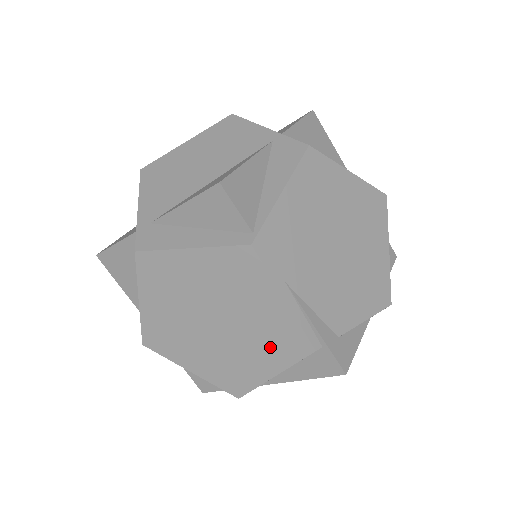
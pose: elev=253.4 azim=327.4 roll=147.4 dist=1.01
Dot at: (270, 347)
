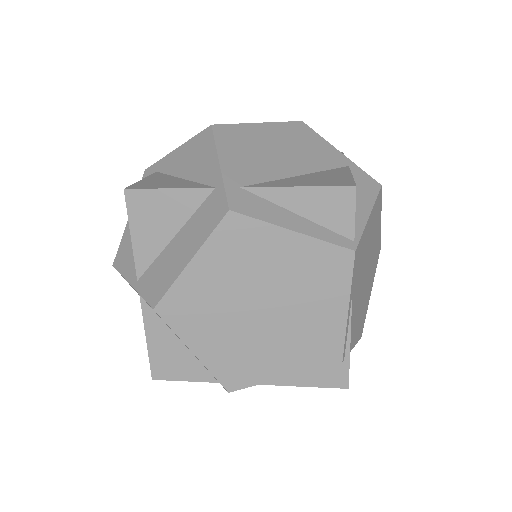
Dot at: (302, 348)
